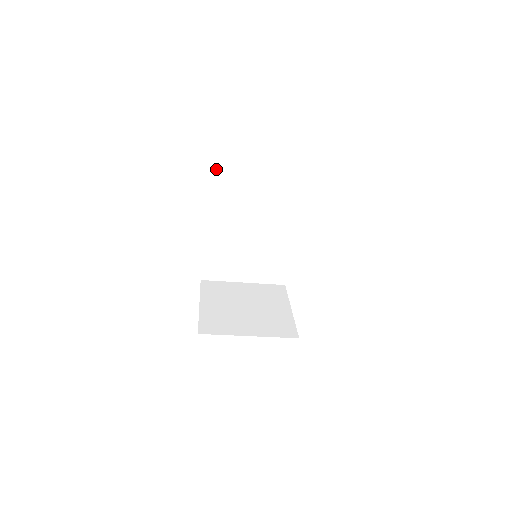
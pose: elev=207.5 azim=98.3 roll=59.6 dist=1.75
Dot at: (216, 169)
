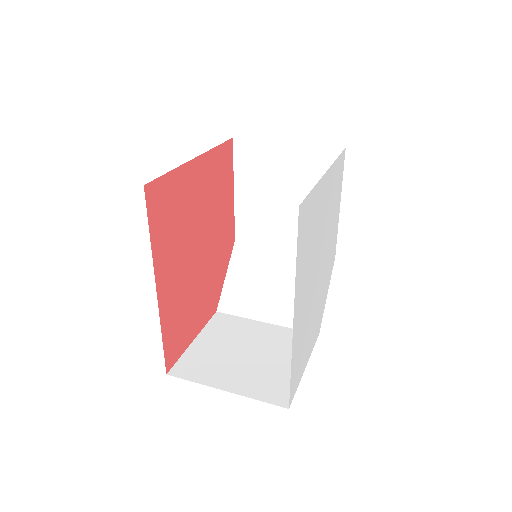
Dot at: occluded
